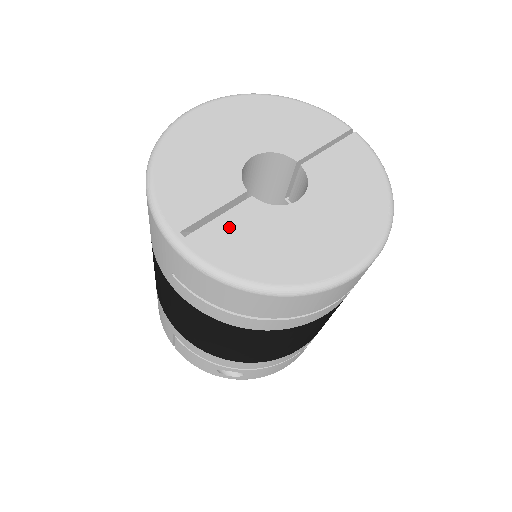
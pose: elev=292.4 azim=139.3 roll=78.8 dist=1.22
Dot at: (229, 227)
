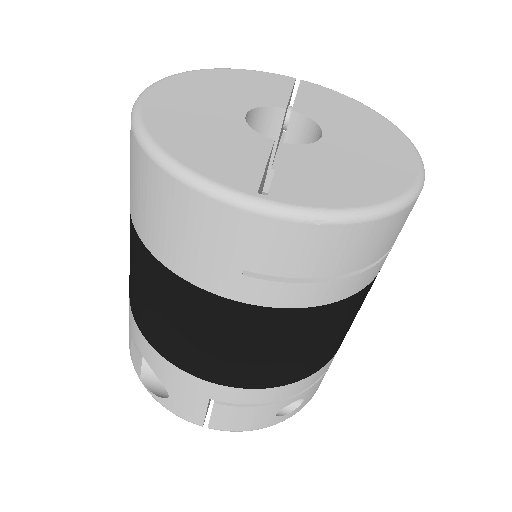
Dot at: (296, 172)
